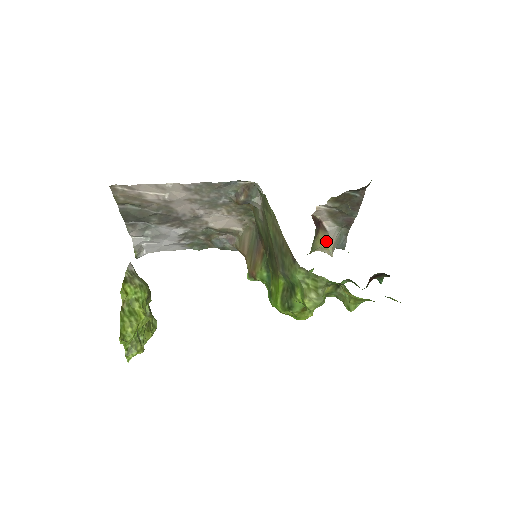
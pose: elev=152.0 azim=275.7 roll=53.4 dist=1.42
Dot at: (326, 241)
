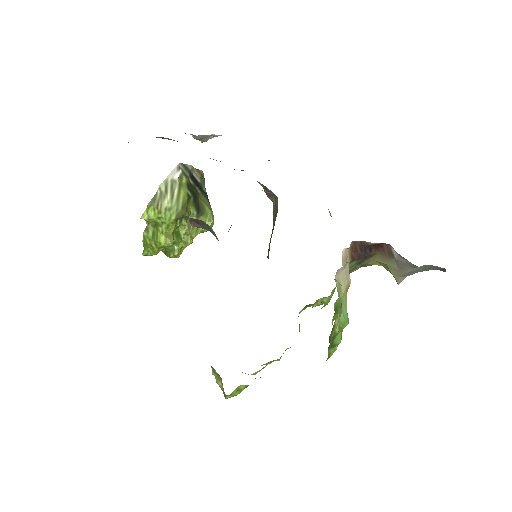
Dot at: (388, 267)
